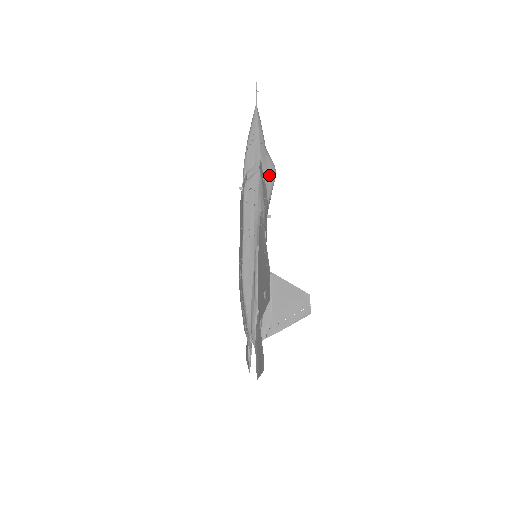
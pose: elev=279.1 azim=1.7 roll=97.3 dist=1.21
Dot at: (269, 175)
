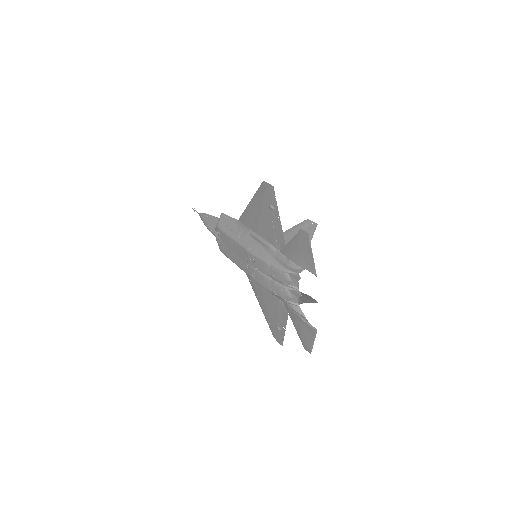
Dot at: occluded
